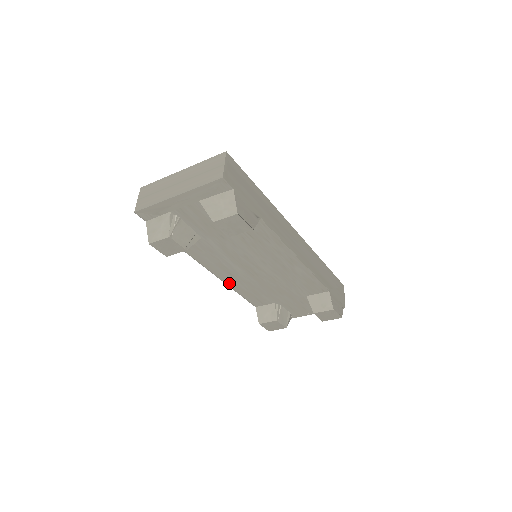
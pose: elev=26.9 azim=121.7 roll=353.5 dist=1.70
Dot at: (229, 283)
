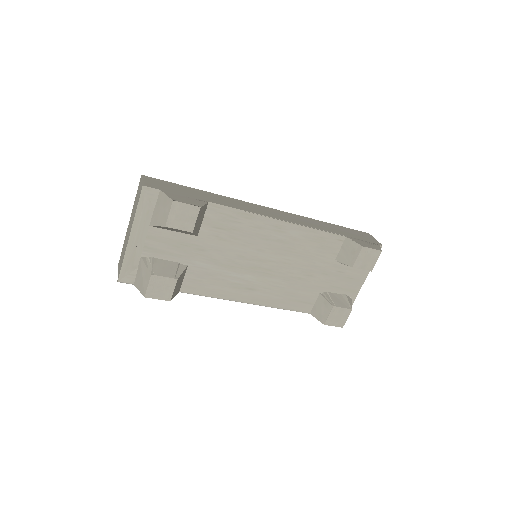
Dot at: (259, 302)
